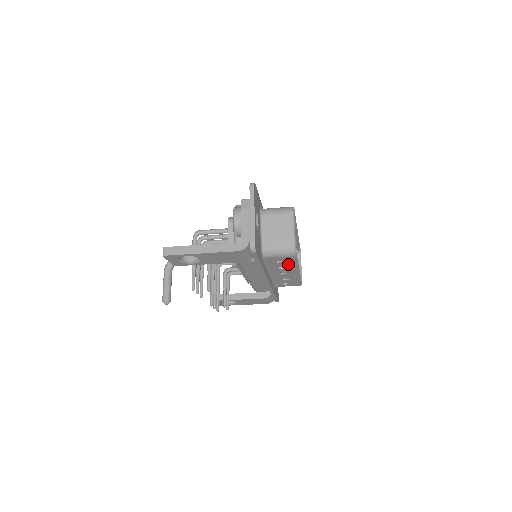
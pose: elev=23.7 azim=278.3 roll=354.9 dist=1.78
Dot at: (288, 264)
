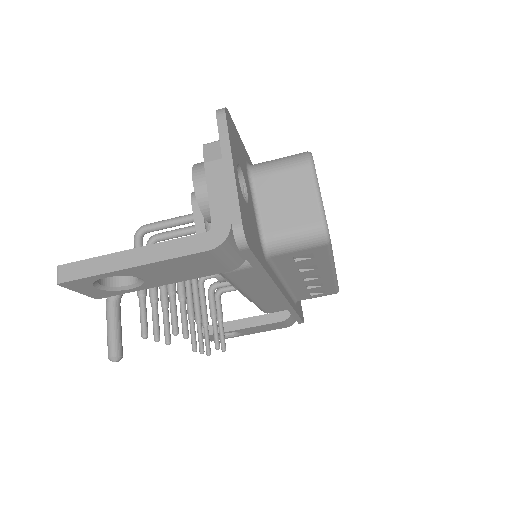
Dot at: (315, 261)
